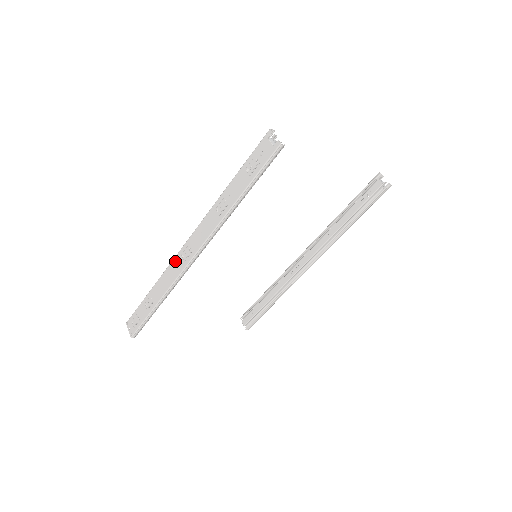
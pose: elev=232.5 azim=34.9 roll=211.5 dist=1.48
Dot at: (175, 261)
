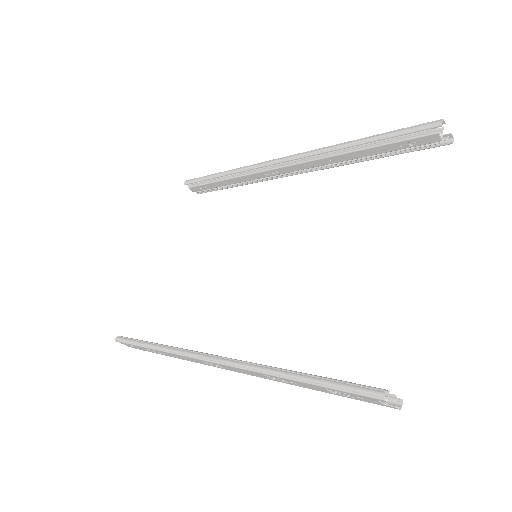
Dot at: (192, 359)
